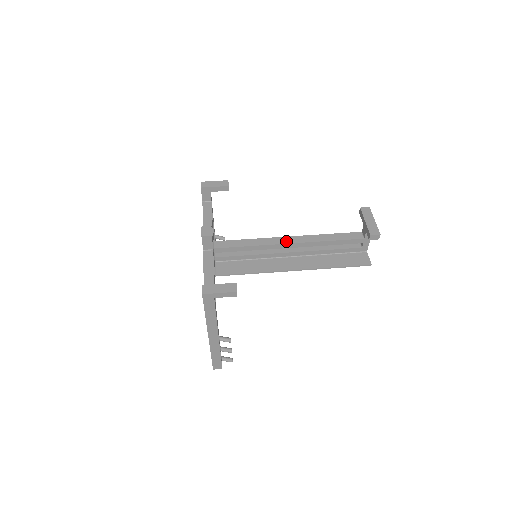
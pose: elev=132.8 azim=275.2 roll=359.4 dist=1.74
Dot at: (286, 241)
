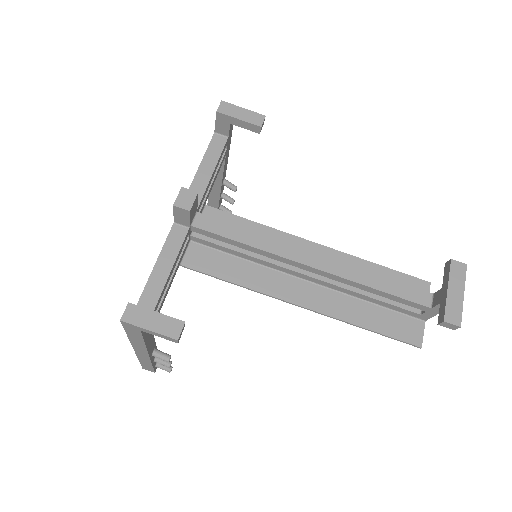
Dot at: (308, 260)
